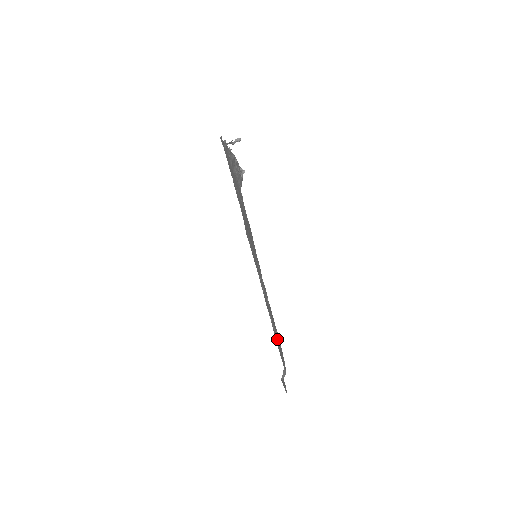
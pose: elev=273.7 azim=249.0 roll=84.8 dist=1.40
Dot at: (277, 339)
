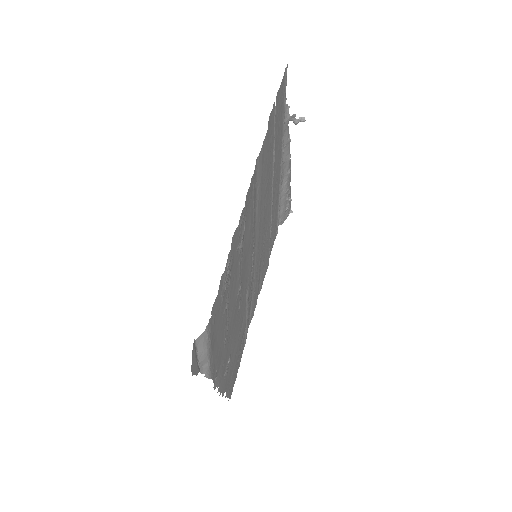
Dot at: (223, 326)
